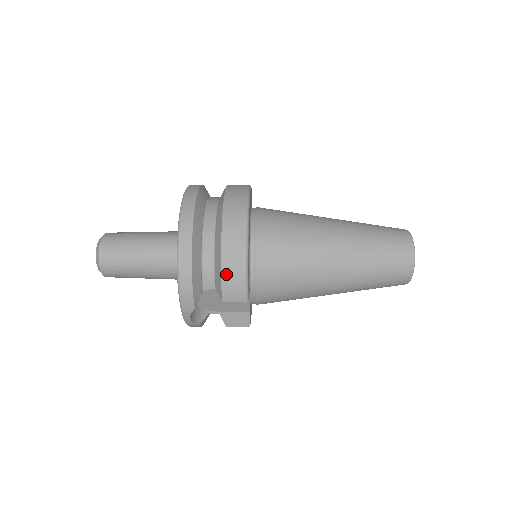
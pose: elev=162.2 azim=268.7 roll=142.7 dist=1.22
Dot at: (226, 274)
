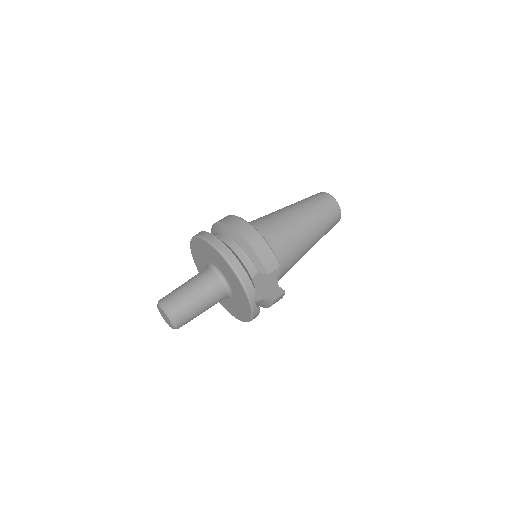
Dot at: (261, 255)
